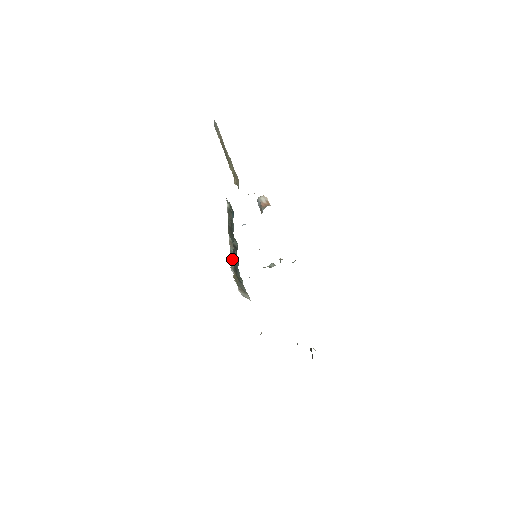
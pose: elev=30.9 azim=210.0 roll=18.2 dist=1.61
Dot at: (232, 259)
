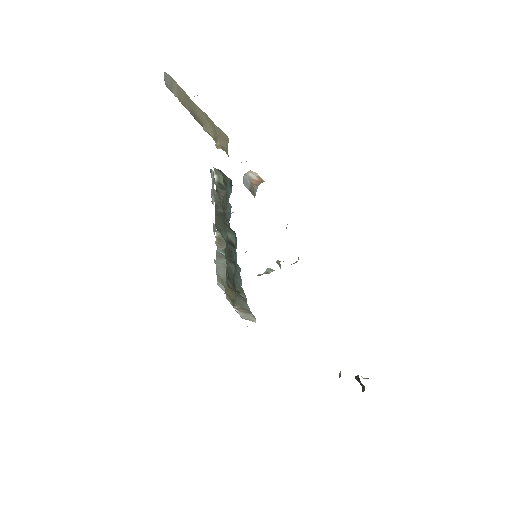
Dot at: (220, 266)
